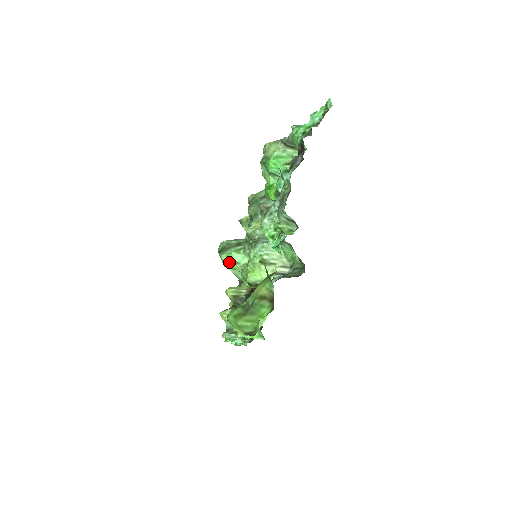
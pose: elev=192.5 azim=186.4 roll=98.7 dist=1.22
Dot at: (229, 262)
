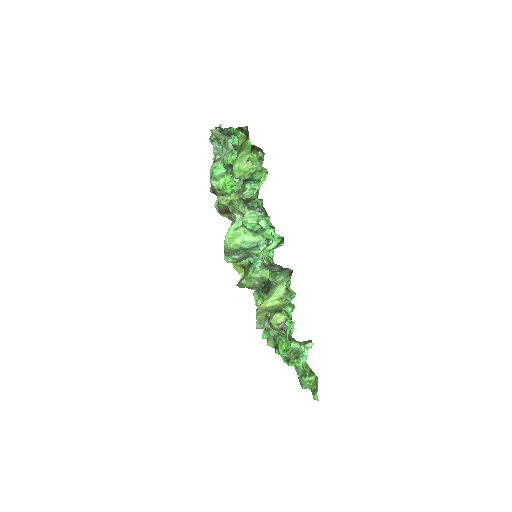
Dot at: (231, 234)
